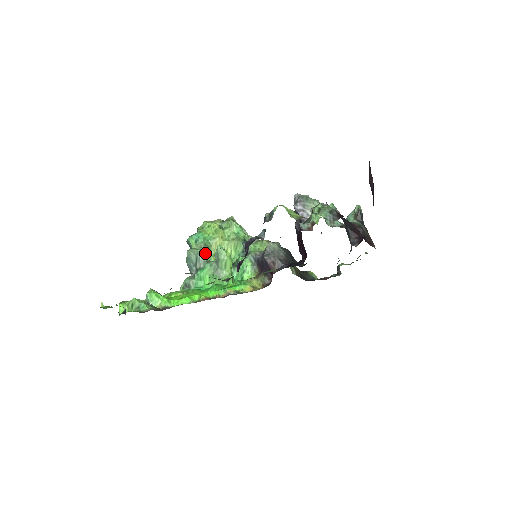
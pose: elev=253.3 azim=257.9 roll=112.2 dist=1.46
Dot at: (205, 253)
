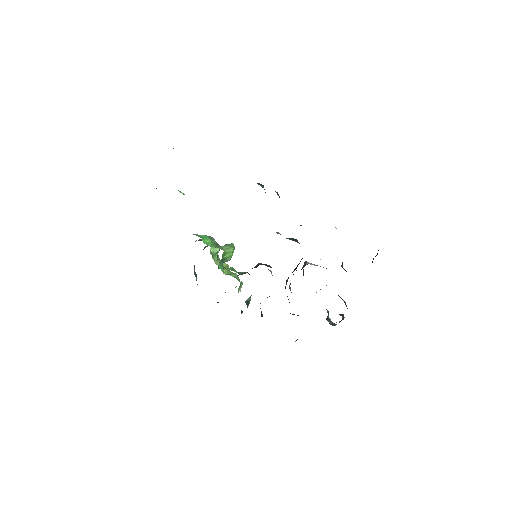
Dot at: occluded
